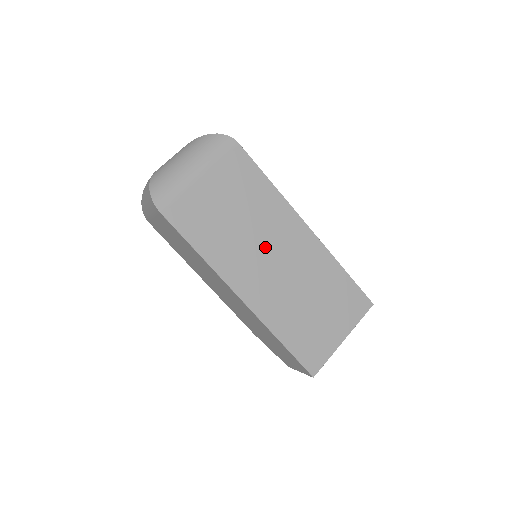
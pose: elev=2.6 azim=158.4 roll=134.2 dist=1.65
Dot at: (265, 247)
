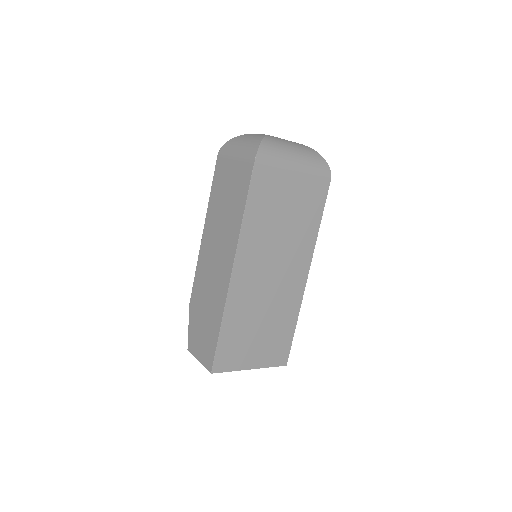
Dot at: (277, 258)
